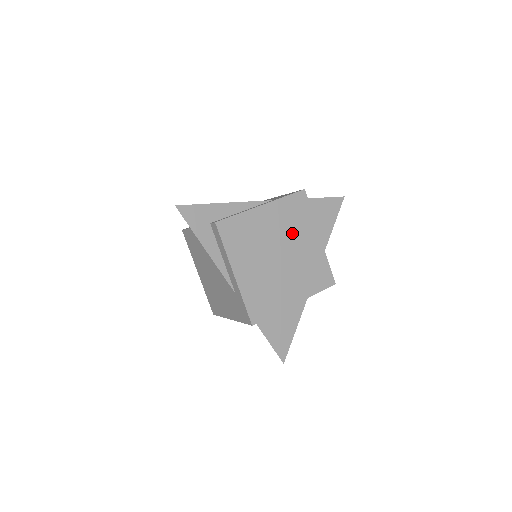
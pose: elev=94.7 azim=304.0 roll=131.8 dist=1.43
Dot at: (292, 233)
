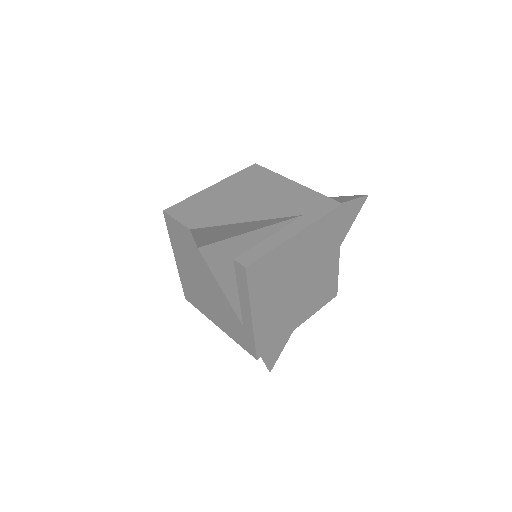
Dot at: (316, 257)
